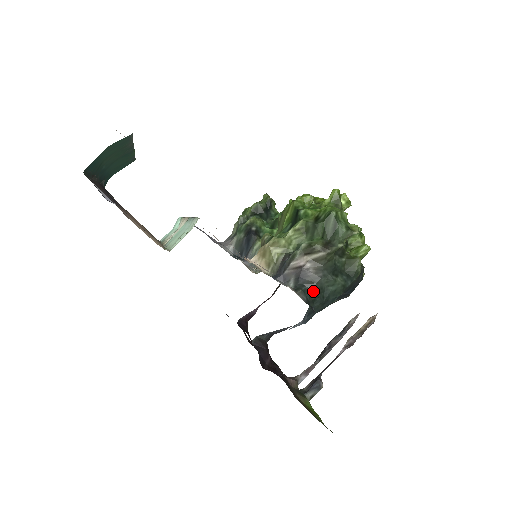
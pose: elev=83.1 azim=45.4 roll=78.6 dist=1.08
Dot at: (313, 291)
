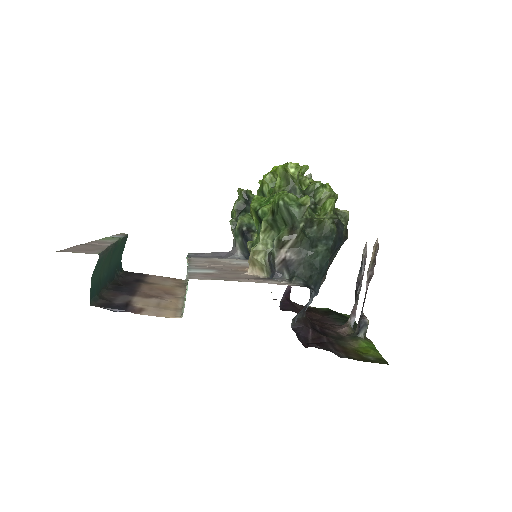
Dot at: (305, 271)
